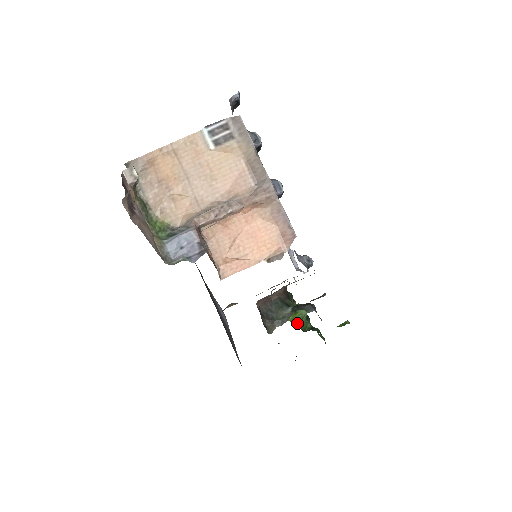
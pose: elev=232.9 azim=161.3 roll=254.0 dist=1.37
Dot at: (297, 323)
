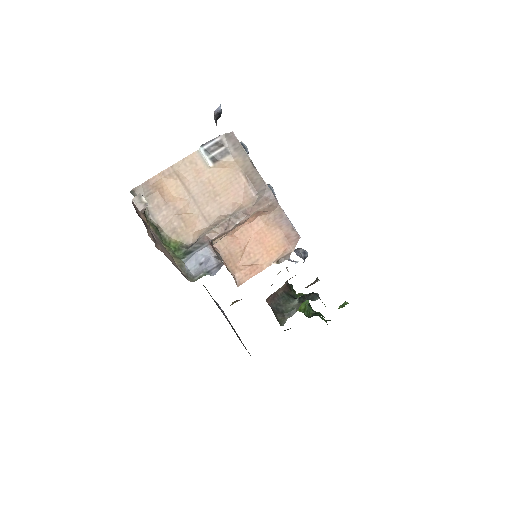
Dot at: (302, 311)
